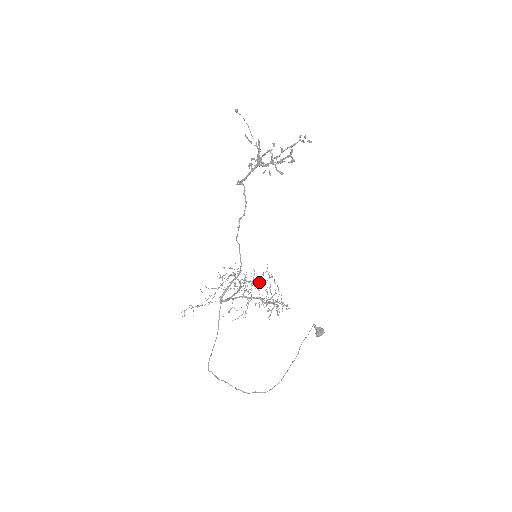
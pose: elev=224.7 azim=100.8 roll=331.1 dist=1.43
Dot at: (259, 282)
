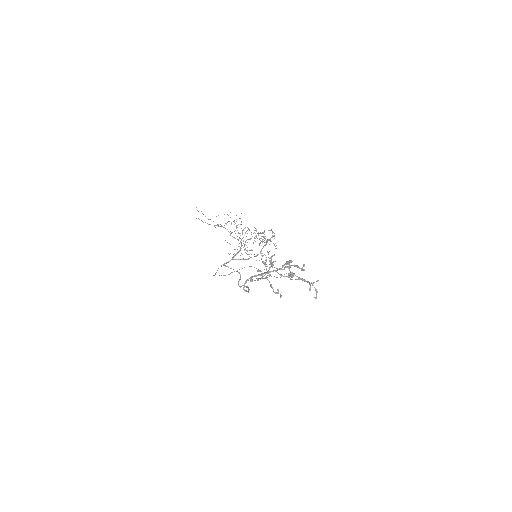
Dot at: occluded
